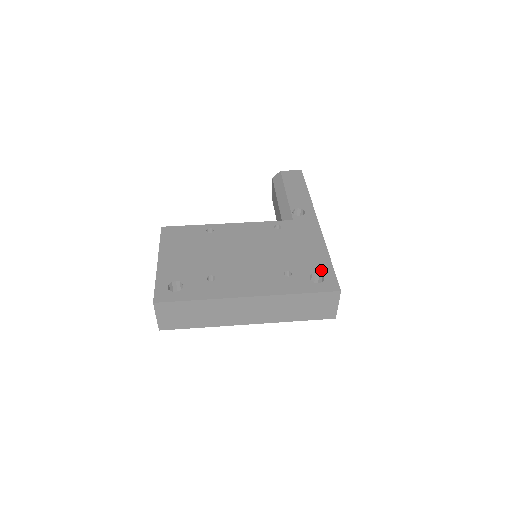
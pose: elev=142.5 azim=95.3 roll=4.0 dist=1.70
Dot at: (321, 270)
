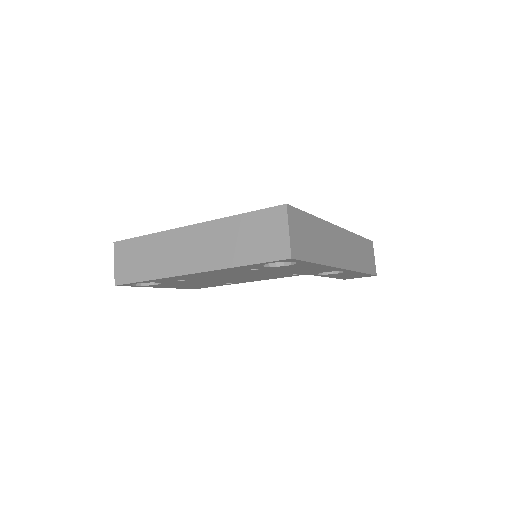
Dot at: occluded
